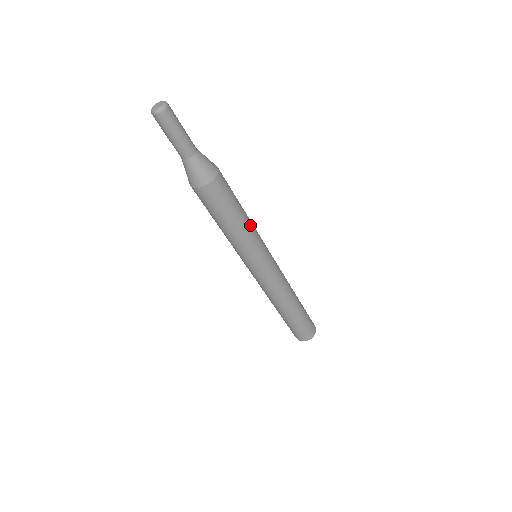
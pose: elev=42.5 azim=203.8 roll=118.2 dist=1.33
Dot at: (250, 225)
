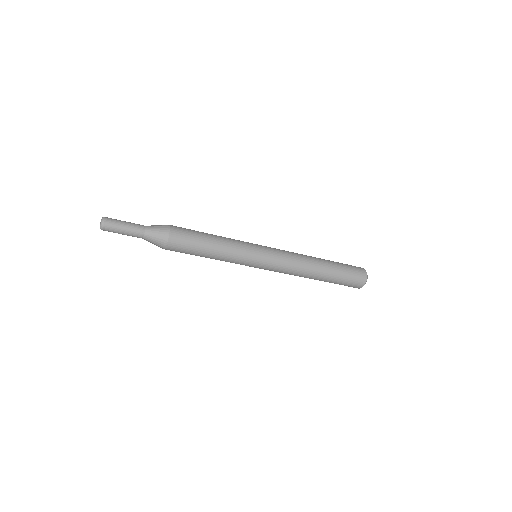
Dot at: (226, 245)
